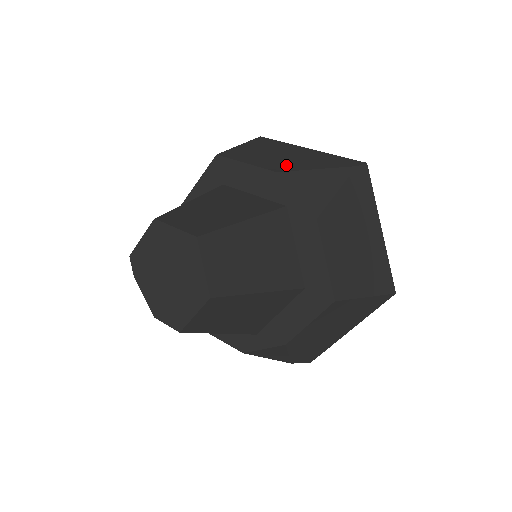
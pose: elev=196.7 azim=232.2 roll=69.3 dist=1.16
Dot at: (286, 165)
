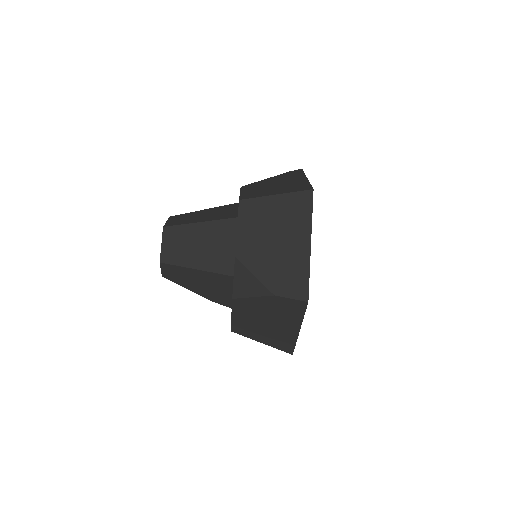
Dot at: occluded
